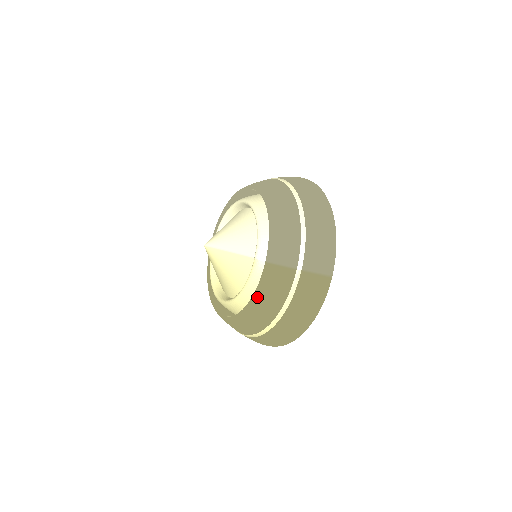
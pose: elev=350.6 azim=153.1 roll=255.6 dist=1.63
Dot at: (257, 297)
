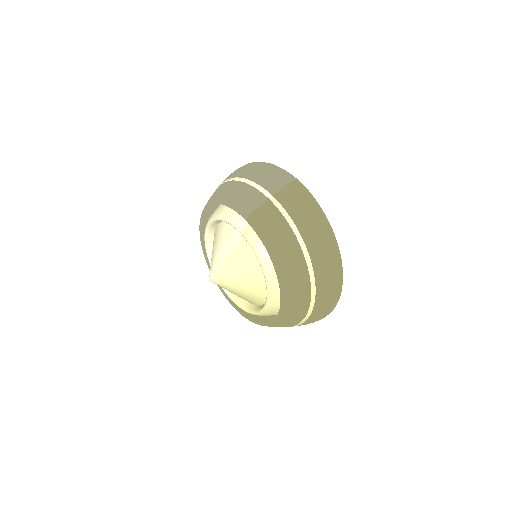
Dot at: (270, 247)
